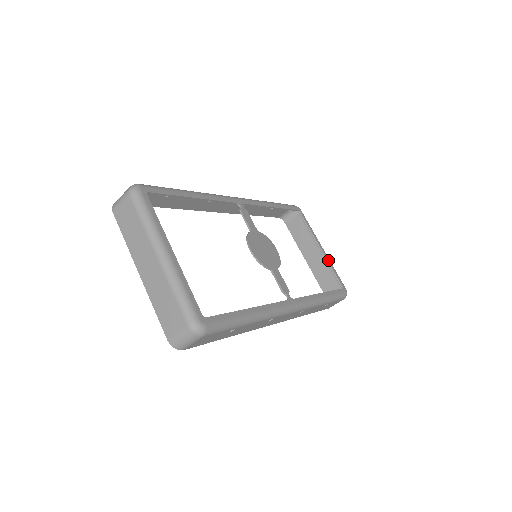
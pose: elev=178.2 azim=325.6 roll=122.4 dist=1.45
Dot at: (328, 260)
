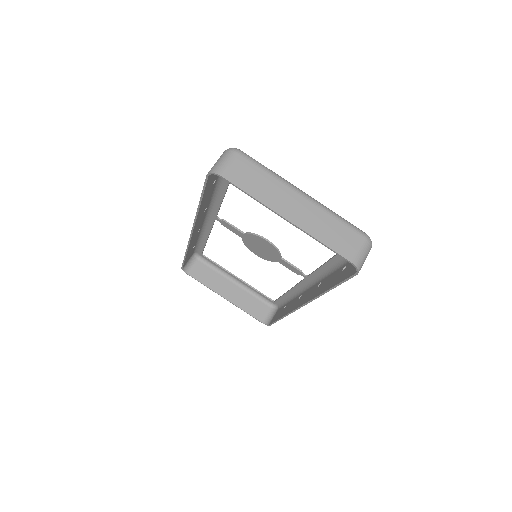
Dot at: (249, 285)
